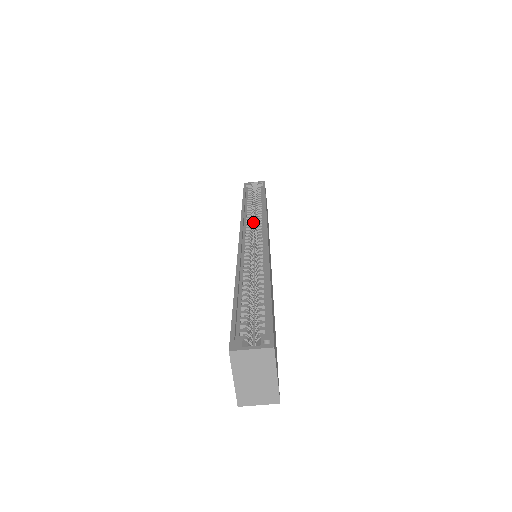
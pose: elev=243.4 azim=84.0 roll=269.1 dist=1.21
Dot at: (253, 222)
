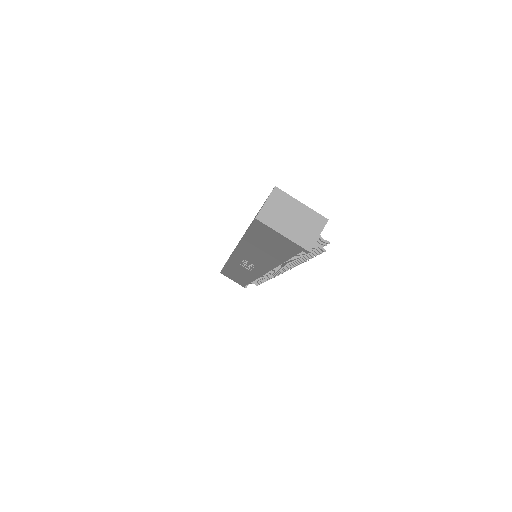
Dot at: occluded
